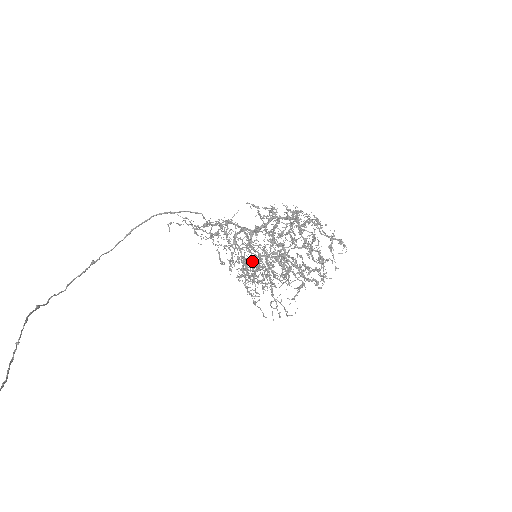
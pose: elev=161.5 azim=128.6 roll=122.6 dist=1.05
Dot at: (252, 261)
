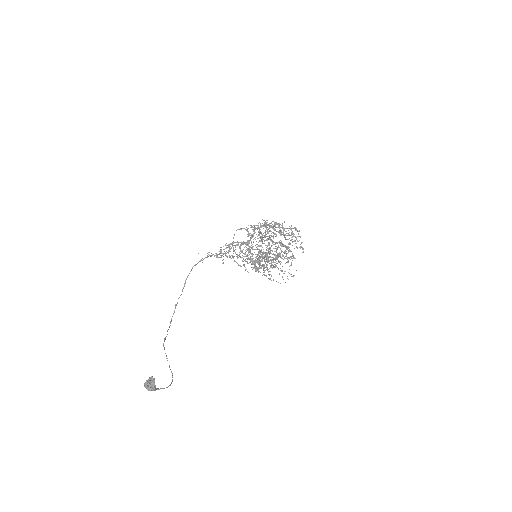
Dot at: occluded
